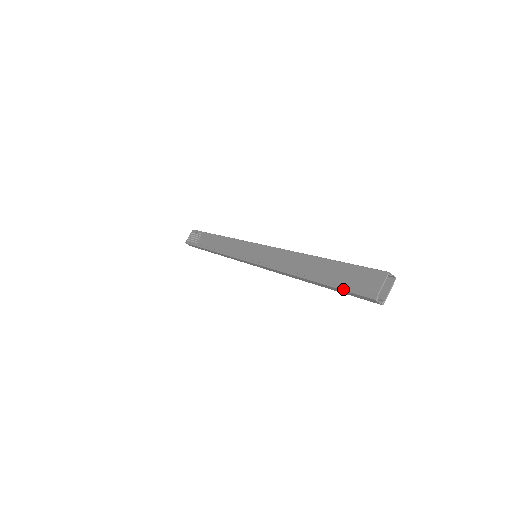
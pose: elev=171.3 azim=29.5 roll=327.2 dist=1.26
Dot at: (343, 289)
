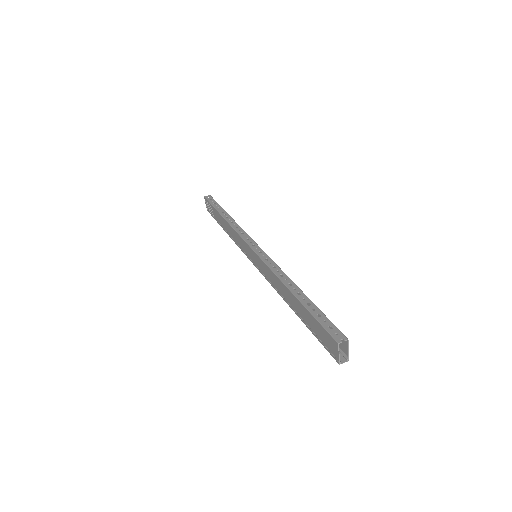
Dot at: (318, 340)
